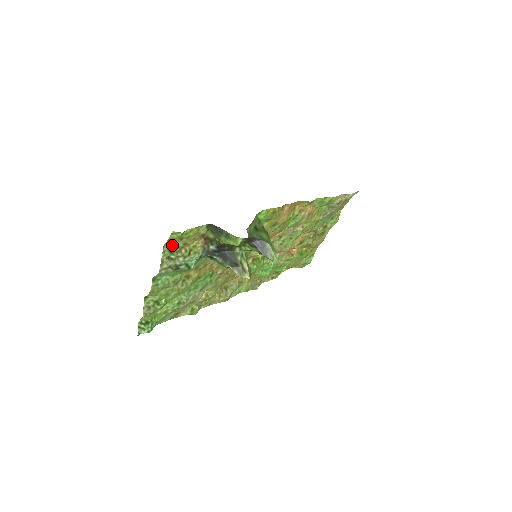
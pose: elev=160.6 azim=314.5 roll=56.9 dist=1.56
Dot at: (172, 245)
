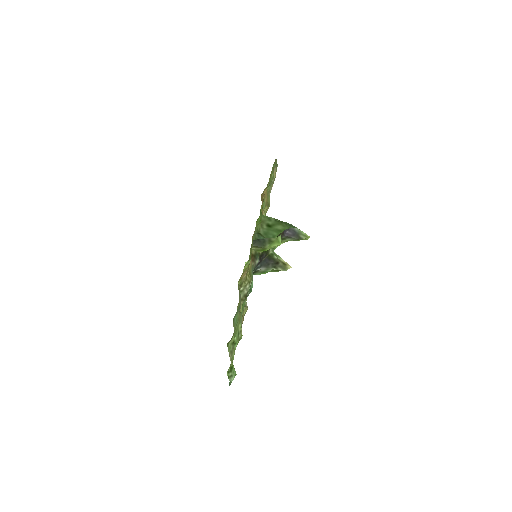
Dot at: (242, 277)
